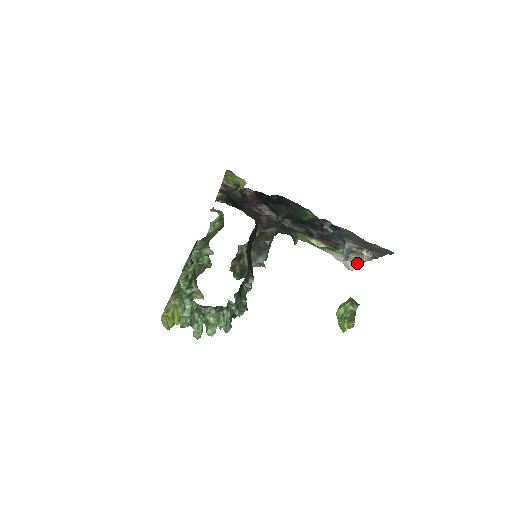
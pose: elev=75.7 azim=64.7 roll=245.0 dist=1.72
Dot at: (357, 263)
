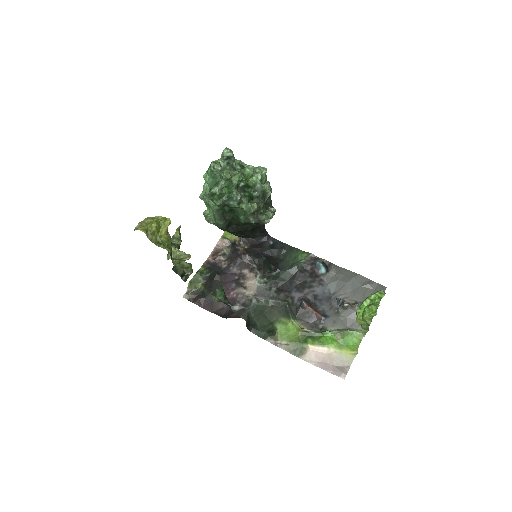
Dot at: (348, 363)
